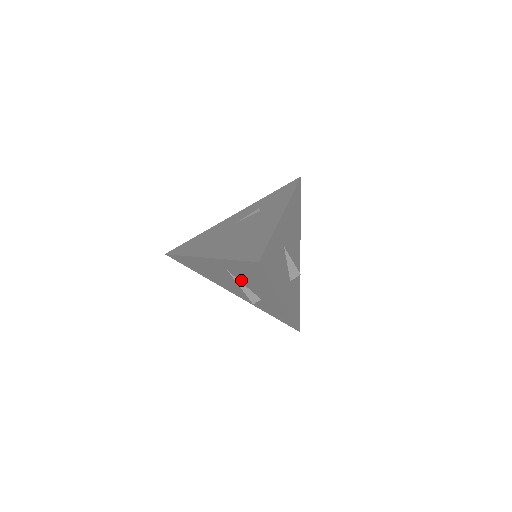
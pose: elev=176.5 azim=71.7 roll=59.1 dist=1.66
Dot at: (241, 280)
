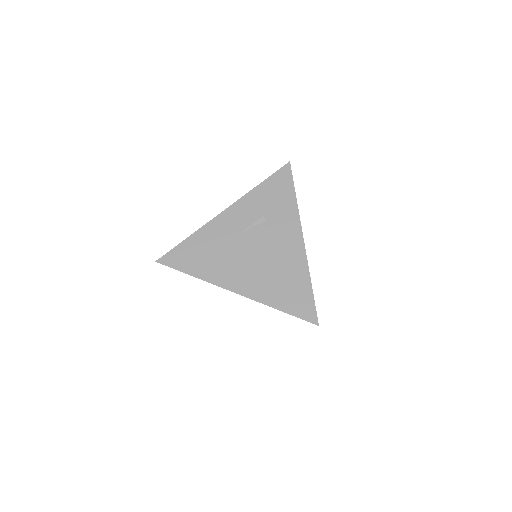
Dot at: occluded
